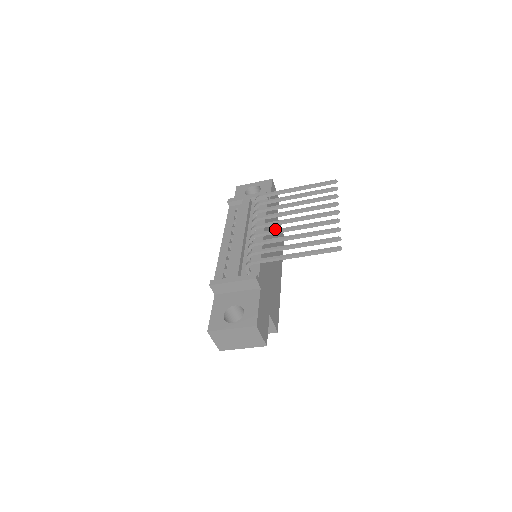
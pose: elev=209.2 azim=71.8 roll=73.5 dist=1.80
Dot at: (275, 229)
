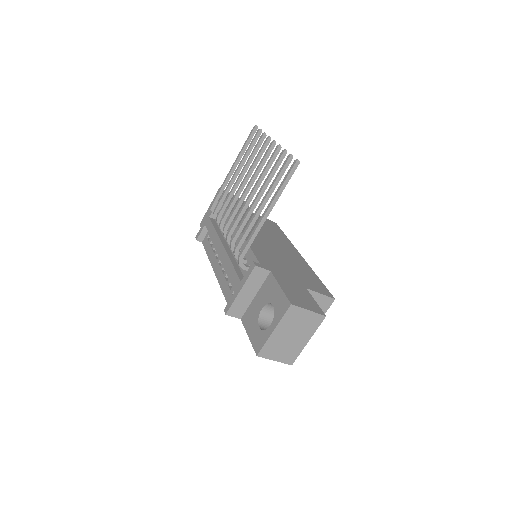
Dot at: occluded
